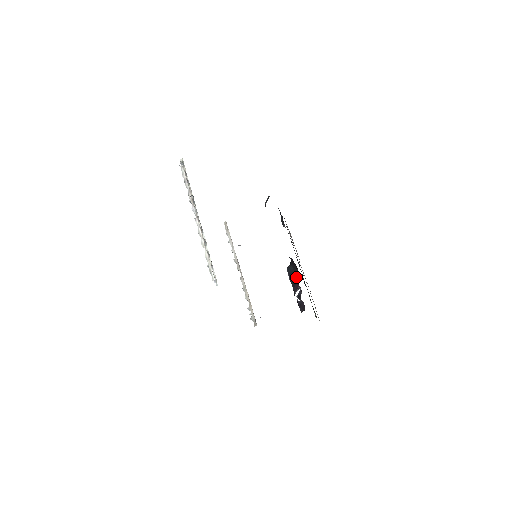
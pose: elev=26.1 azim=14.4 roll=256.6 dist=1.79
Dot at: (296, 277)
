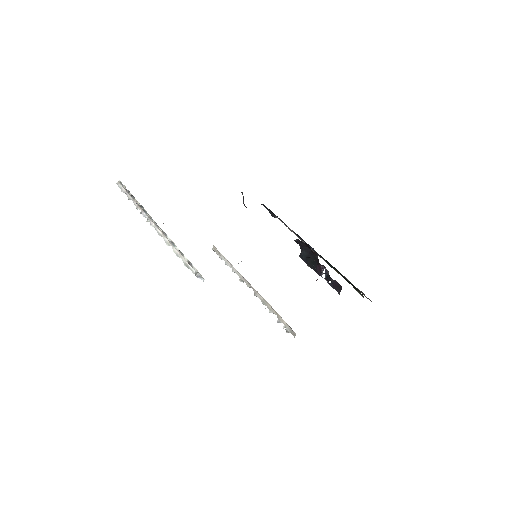
Dot at: (313, 258)
